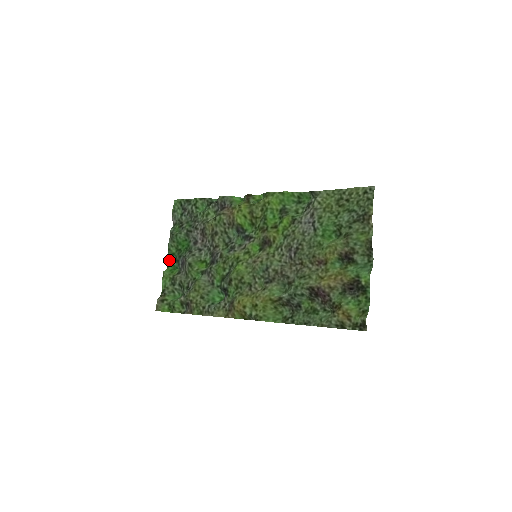
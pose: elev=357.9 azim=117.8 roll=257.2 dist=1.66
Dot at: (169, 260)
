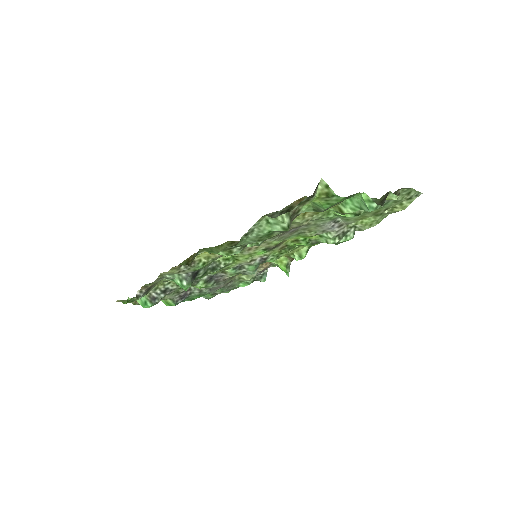
Dot at: occluded
